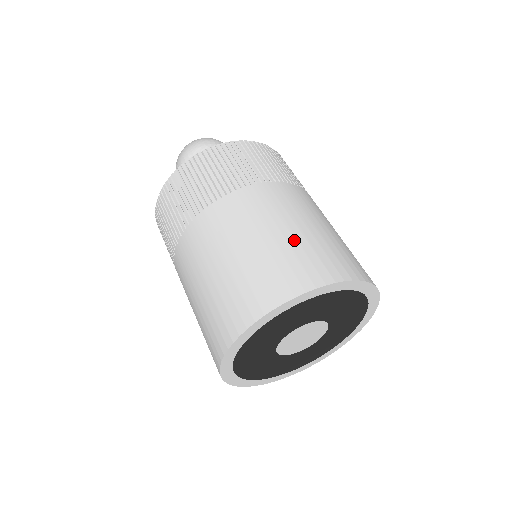
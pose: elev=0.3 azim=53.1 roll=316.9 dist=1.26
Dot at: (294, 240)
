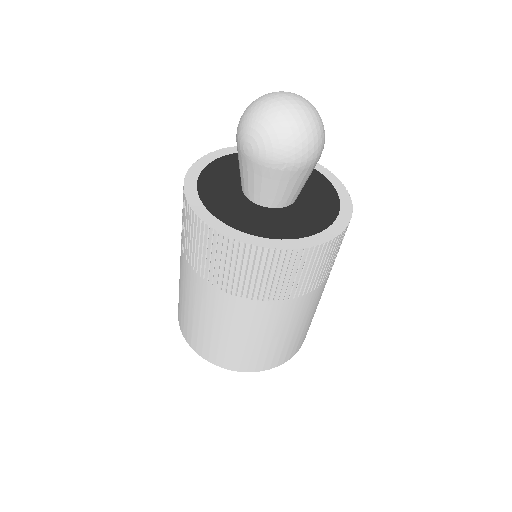
Dot at: (276, 345)
